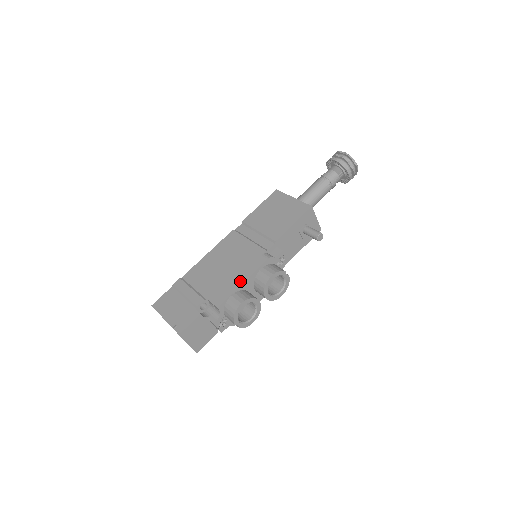
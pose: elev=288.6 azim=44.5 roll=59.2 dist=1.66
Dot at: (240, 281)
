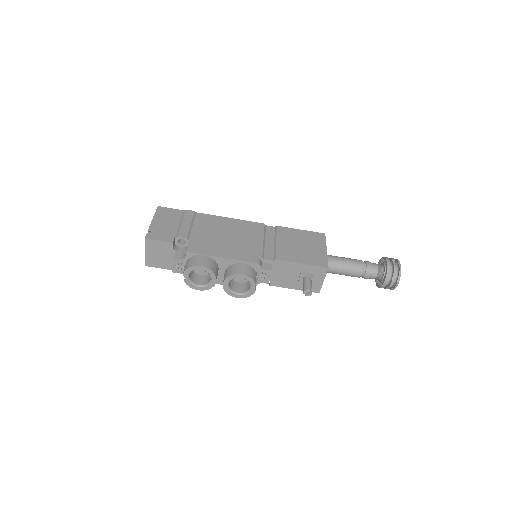
Dot at: (221, 254)
